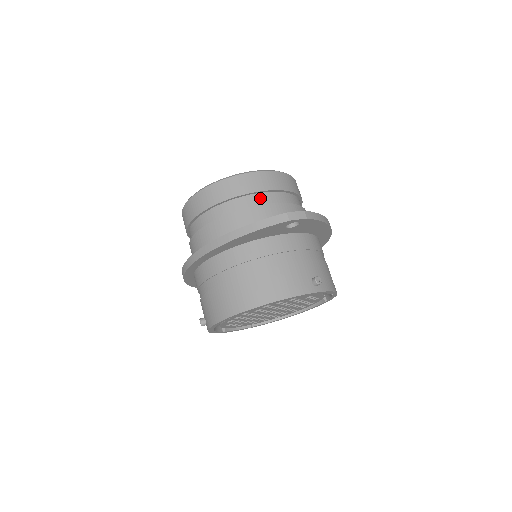
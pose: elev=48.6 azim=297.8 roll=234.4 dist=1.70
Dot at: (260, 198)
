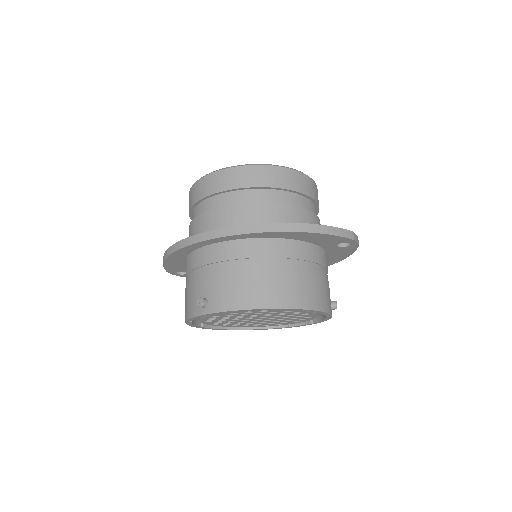
Dot at: (309, 204)
